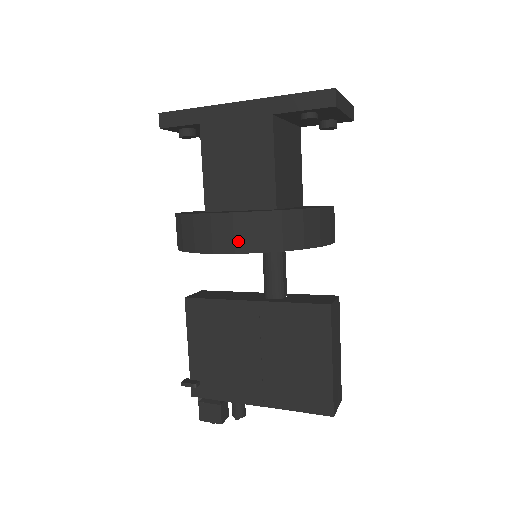
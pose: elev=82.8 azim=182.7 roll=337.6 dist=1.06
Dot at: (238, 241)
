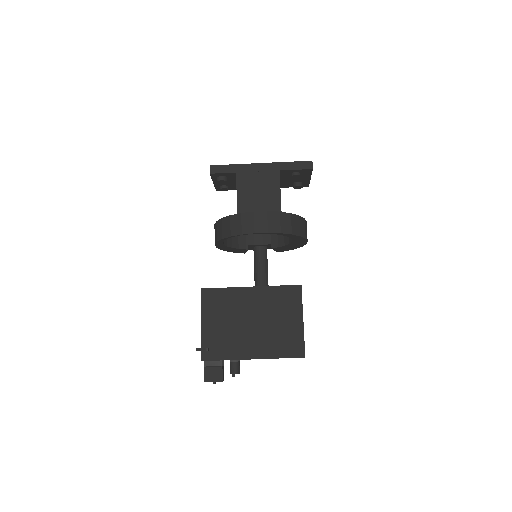
Dot at: (270, 226)
